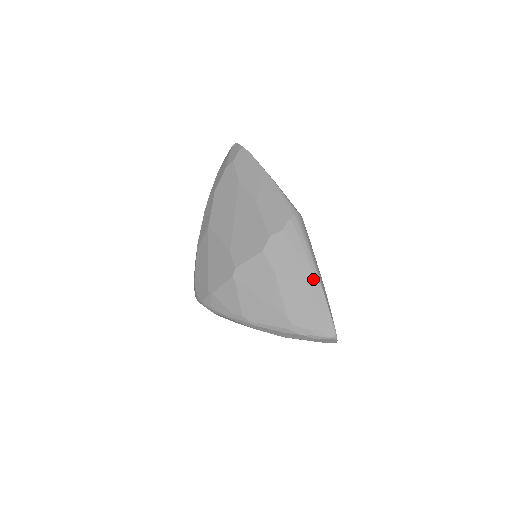
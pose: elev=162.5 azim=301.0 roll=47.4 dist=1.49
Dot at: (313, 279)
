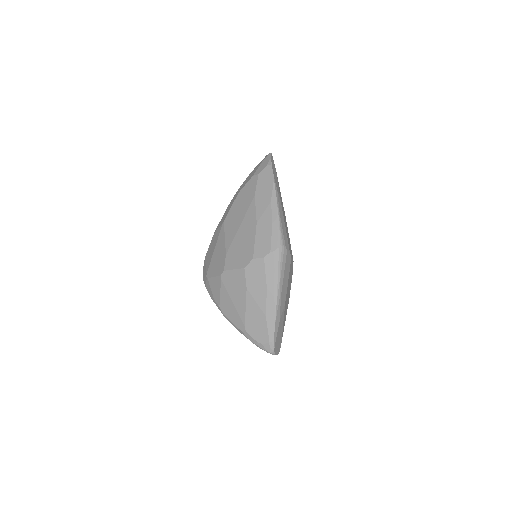
Dot at: (272, 306)
